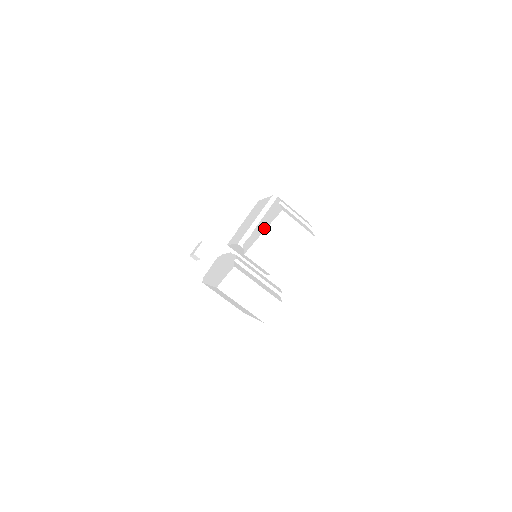
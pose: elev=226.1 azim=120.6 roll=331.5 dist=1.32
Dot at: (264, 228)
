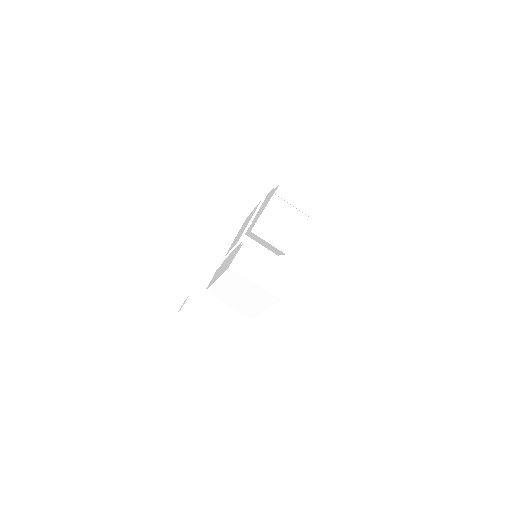
Dot at: (265, 206)
